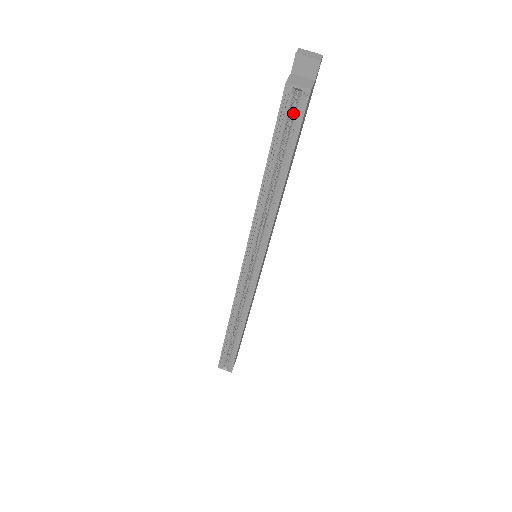
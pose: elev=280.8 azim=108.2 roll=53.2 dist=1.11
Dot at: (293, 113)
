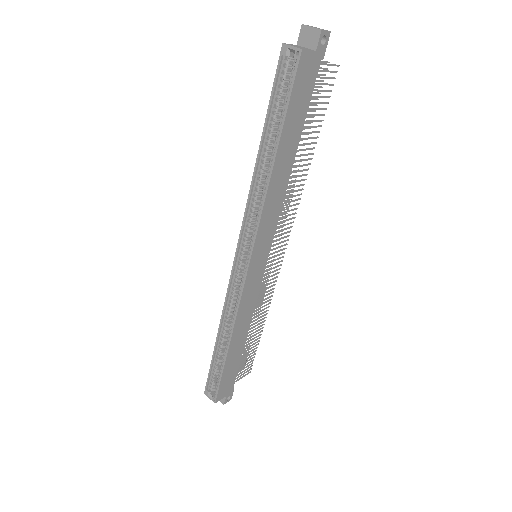
Dot at: (290, 80)
